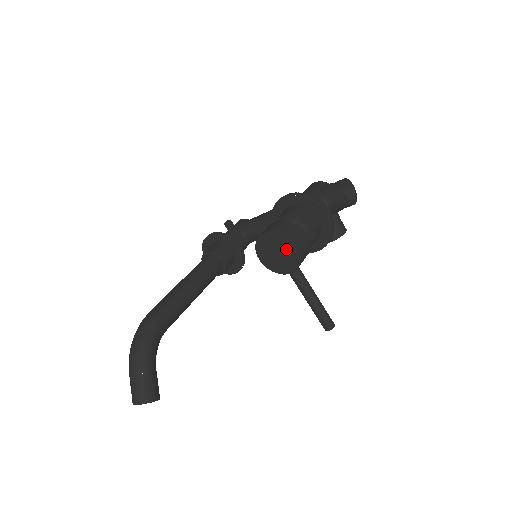
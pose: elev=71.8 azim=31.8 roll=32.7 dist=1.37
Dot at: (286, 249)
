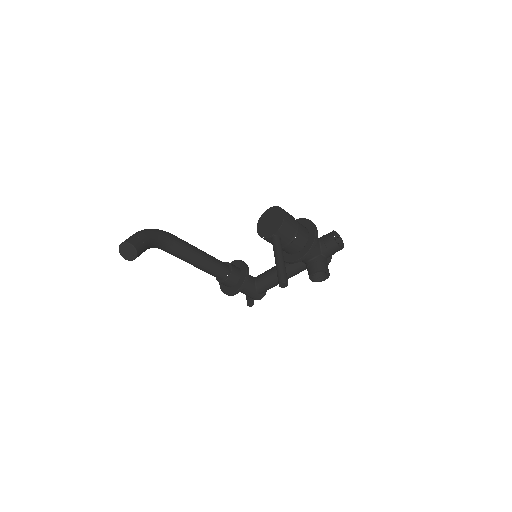
Dot at: (277, 216)
